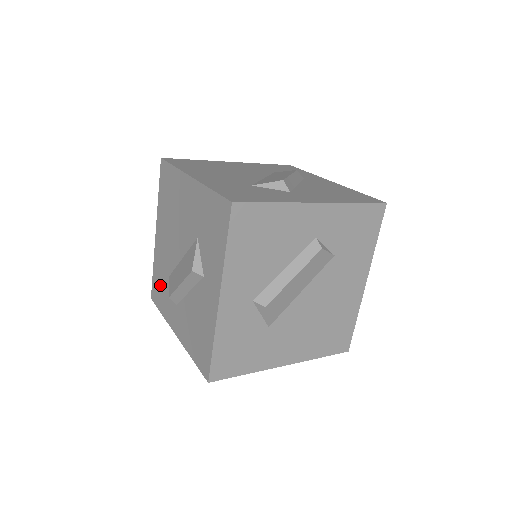
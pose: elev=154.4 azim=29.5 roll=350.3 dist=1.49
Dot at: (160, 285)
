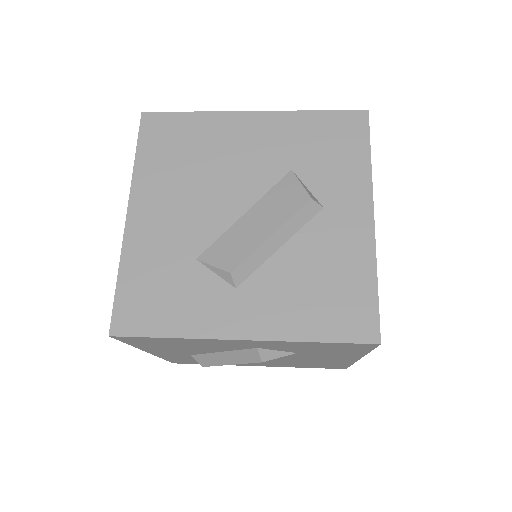
Dot at: (158, 289)
